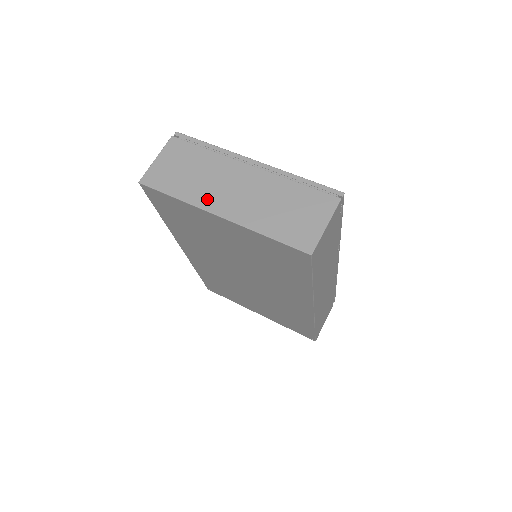
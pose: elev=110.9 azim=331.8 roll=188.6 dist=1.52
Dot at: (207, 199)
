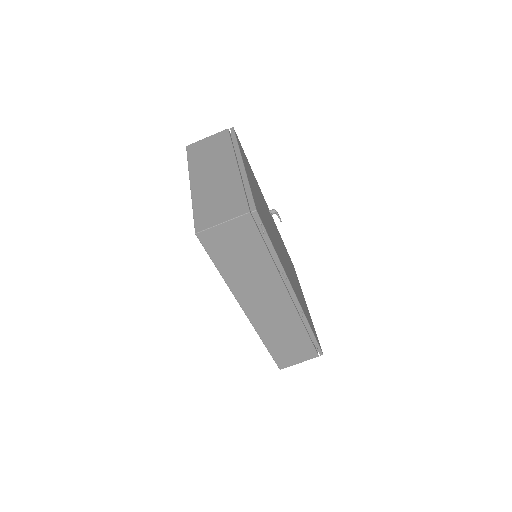
Dot at: (197, 172)
